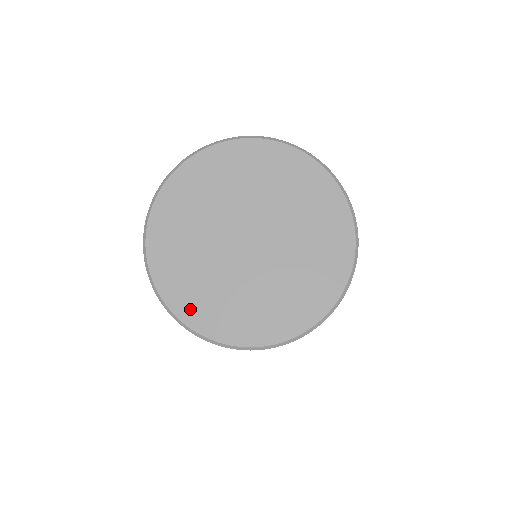
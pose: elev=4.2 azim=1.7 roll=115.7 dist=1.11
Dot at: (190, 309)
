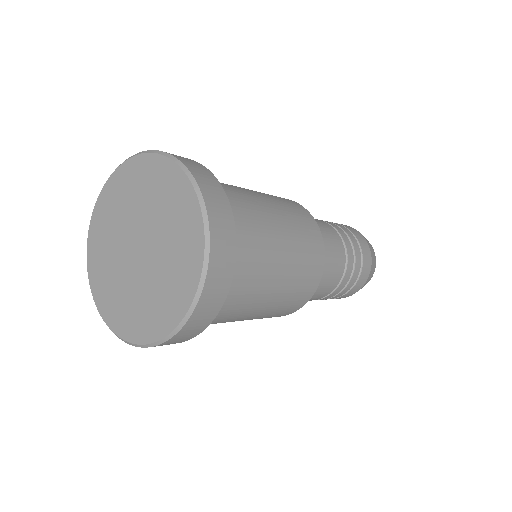
Dot at: (94, 268)
